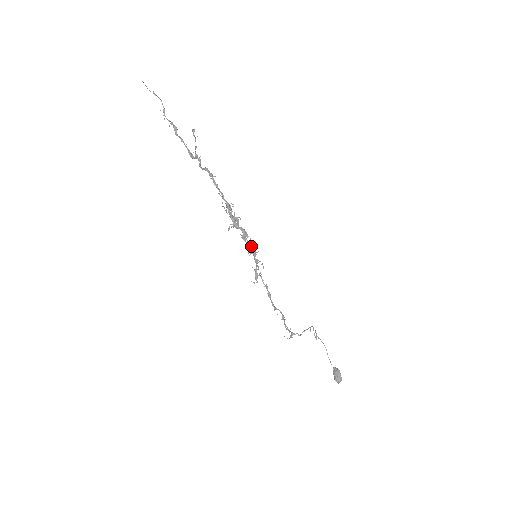
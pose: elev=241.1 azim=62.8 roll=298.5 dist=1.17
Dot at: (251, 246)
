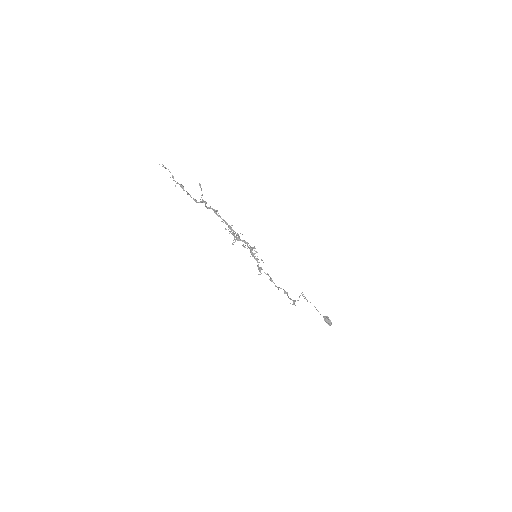
Dot at: occluded
